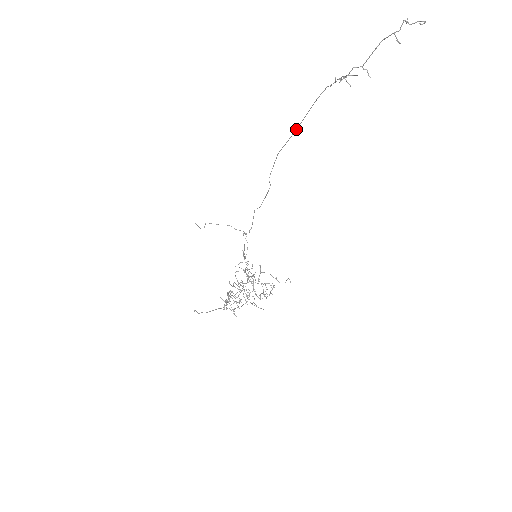
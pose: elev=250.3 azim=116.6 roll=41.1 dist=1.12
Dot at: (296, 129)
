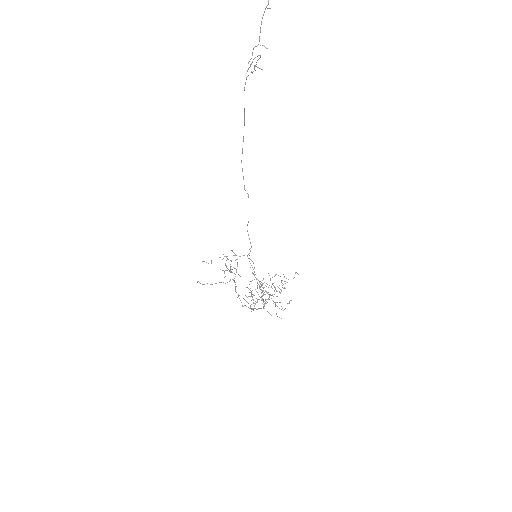
Dot at: occluded
